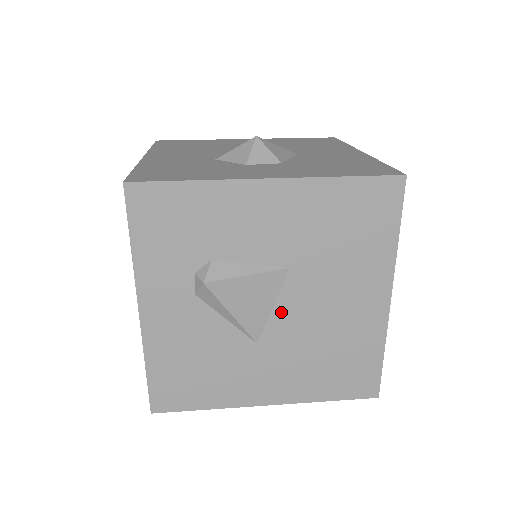
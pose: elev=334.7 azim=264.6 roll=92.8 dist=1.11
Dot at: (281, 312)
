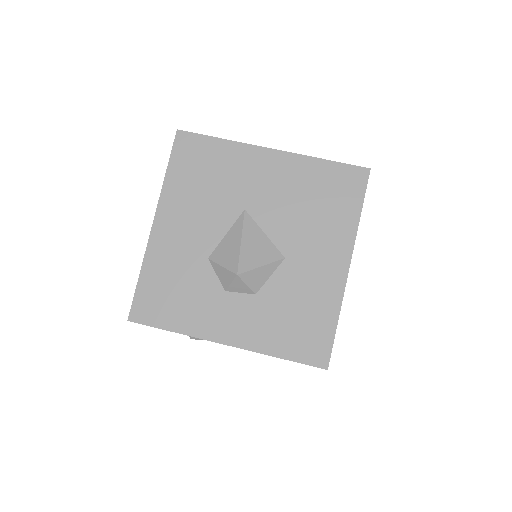
Dot at: occluded
